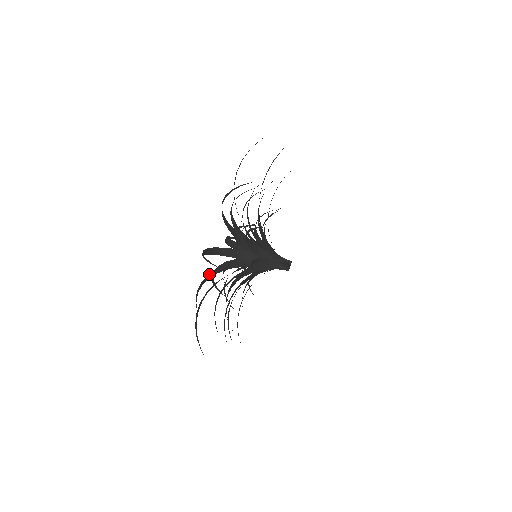
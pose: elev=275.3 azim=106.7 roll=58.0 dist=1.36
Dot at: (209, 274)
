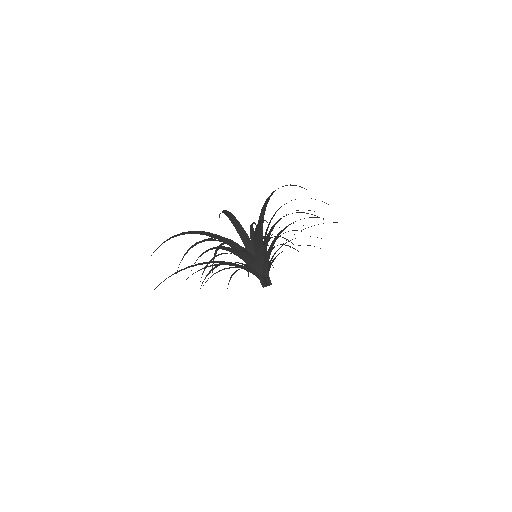
Dot at: (235, 218)
